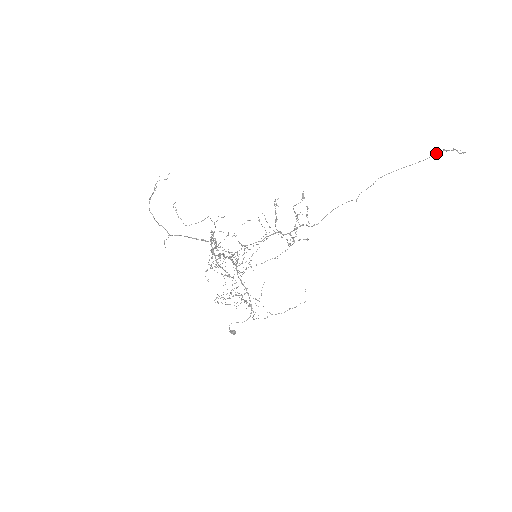
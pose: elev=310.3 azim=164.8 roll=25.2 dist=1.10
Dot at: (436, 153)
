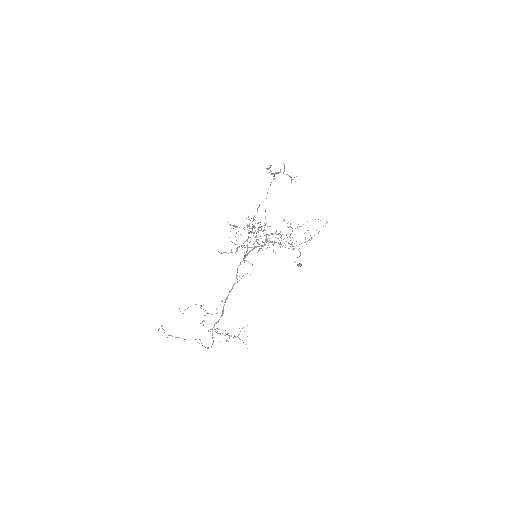
Dot at: (274, 174)
